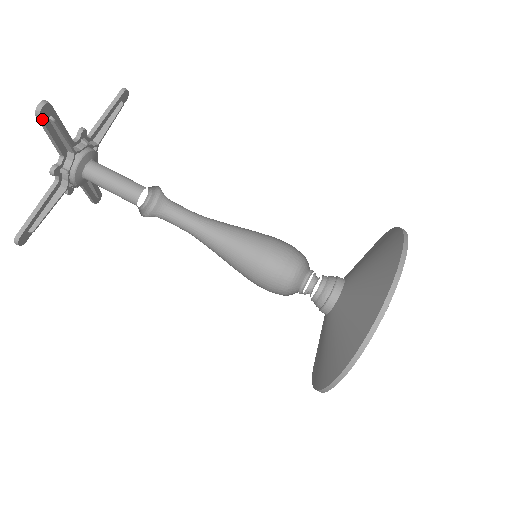
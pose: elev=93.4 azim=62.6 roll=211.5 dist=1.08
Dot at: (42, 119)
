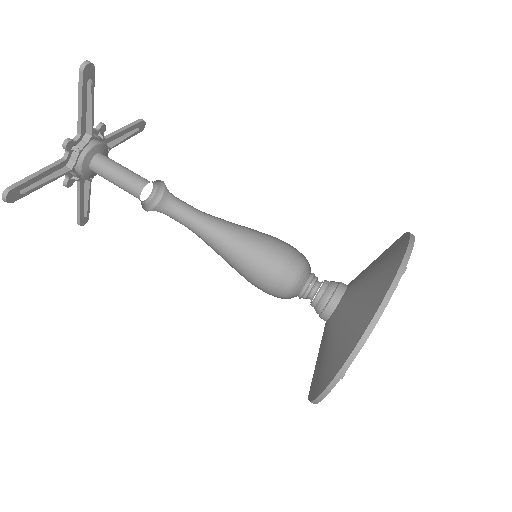
Dot at: (83, 75)
